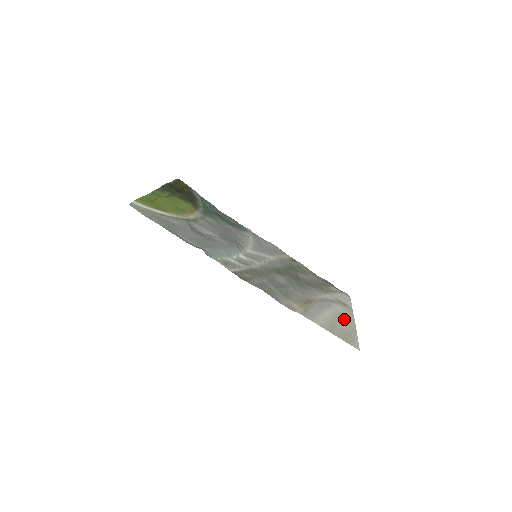
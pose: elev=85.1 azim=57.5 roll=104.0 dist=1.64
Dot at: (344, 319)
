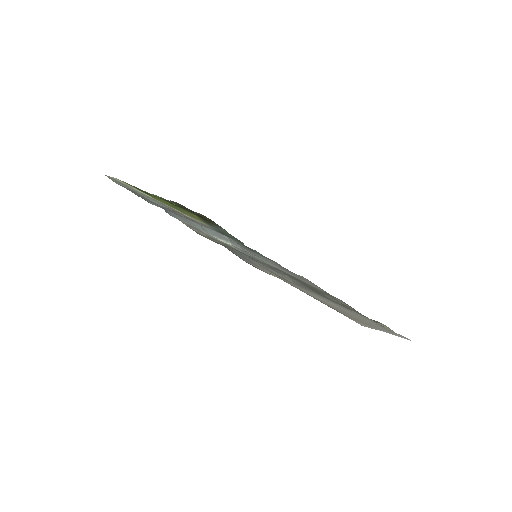
Dot at: occluded
